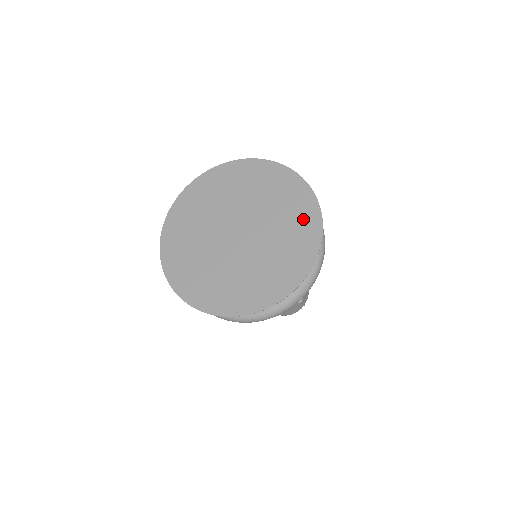
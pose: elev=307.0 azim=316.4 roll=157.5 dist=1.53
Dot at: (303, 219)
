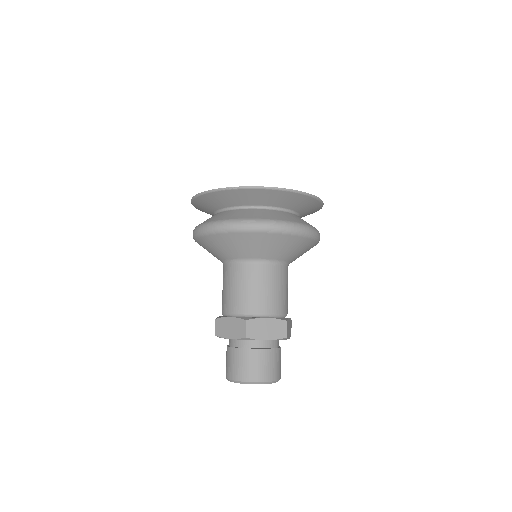
Dot at: occluded
